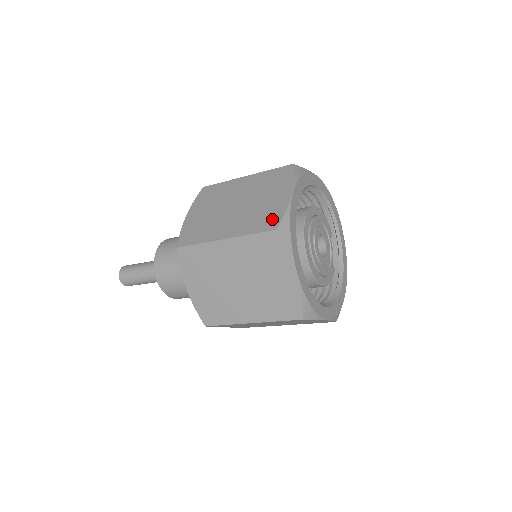
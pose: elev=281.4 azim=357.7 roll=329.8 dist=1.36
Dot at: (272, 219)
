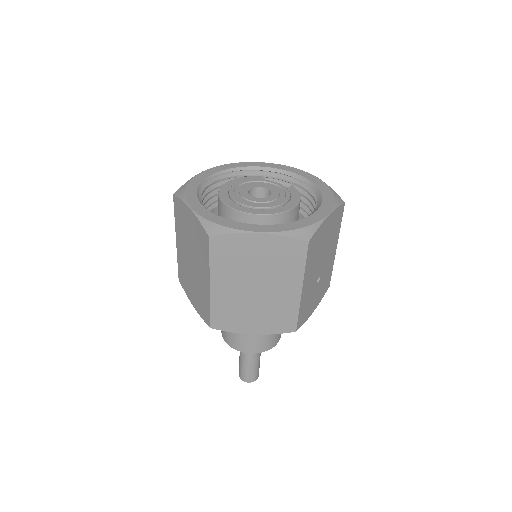
Dot at: (202, 236)
